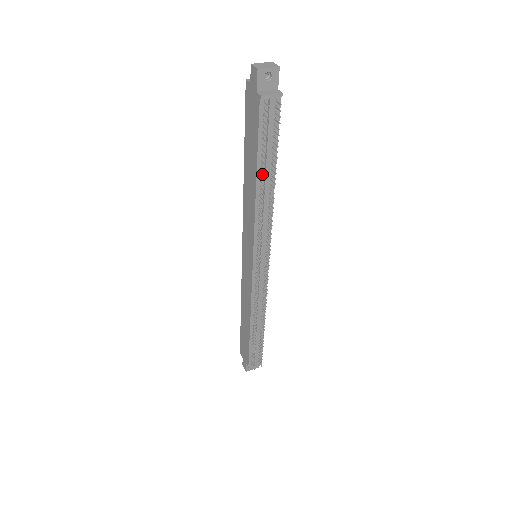
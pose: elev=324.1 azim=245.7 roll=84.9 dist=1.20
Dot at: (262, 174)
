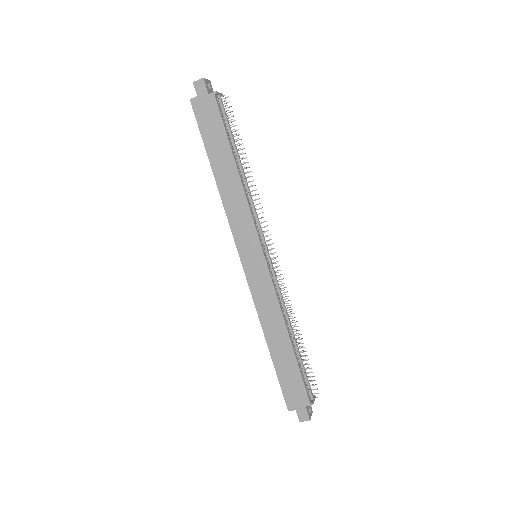
Dot at: (236, 159)
